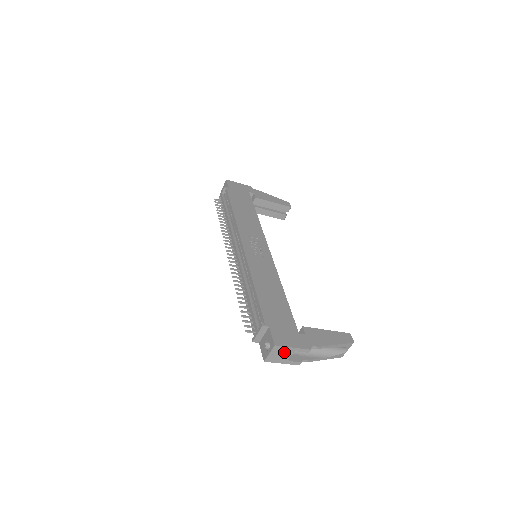
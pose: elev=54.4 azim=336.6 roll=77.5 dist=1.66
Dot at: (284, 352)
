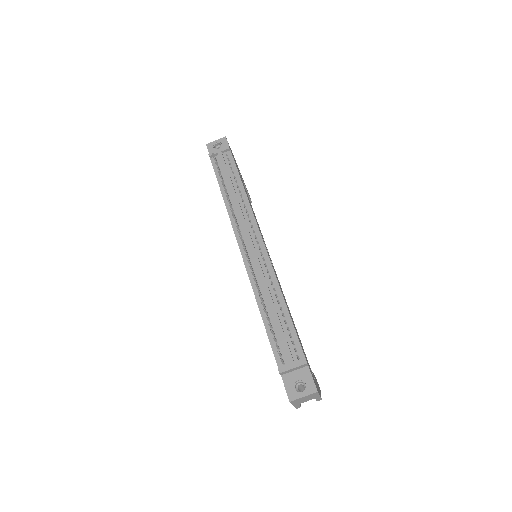
Dot at: (310, 398)
